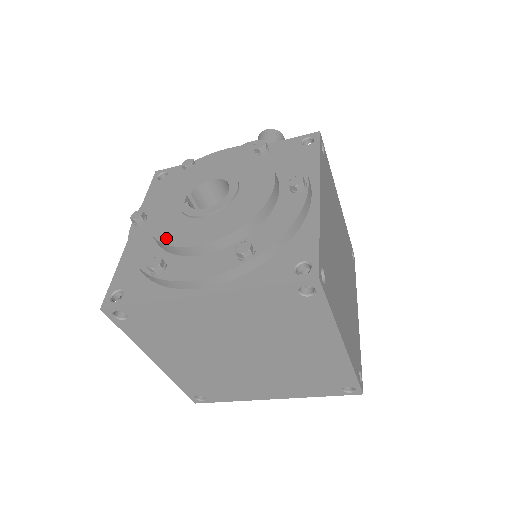
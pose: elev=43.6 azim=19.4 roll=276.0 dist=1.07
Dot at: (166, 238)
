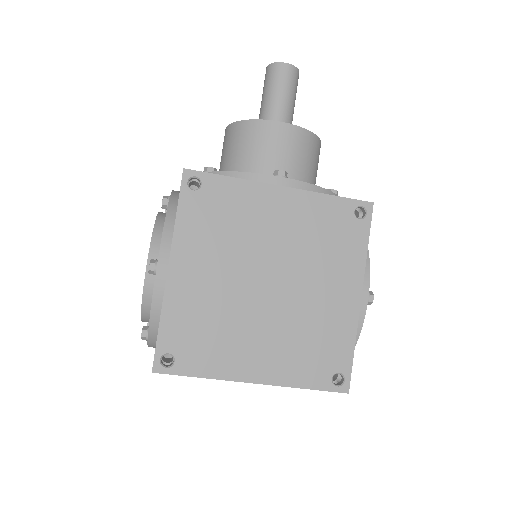
Dot at: occluded
